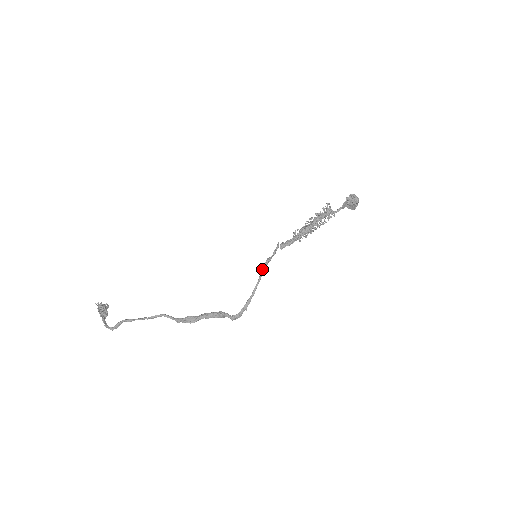
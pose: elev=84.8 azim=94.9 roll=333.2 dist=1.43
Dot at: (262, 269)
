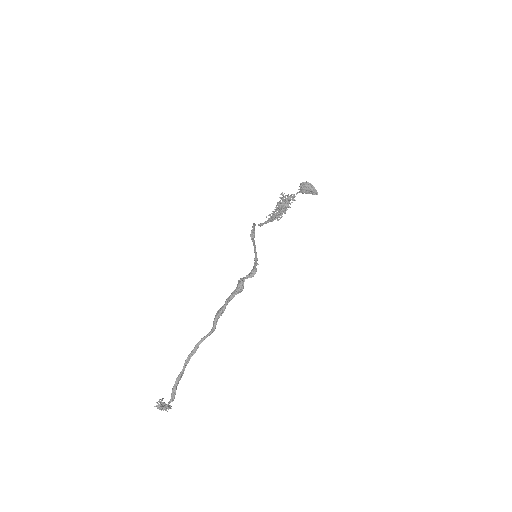
Dot at: occluded
